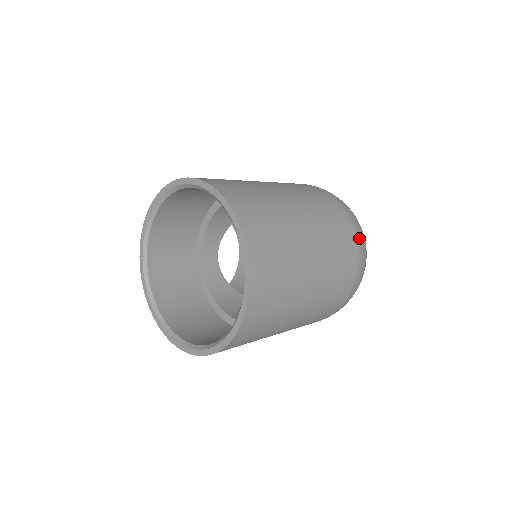
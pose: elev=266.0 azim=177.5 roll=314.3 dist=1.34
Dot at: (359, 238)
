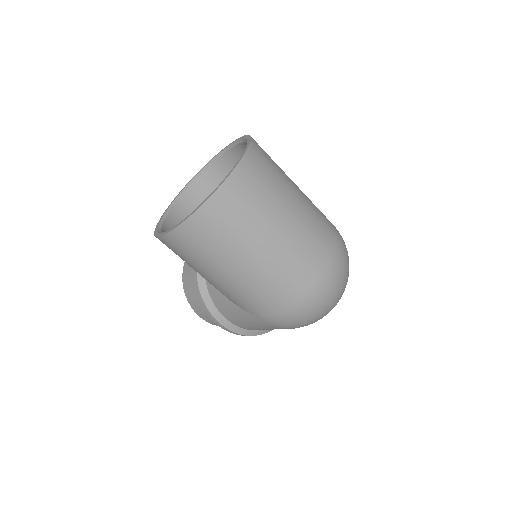
Dot at: (341, 253)
